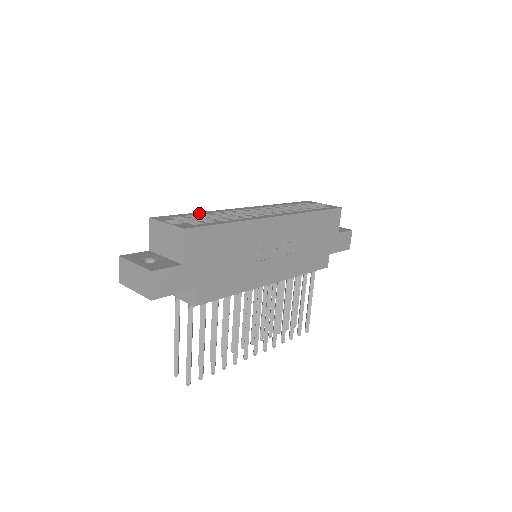
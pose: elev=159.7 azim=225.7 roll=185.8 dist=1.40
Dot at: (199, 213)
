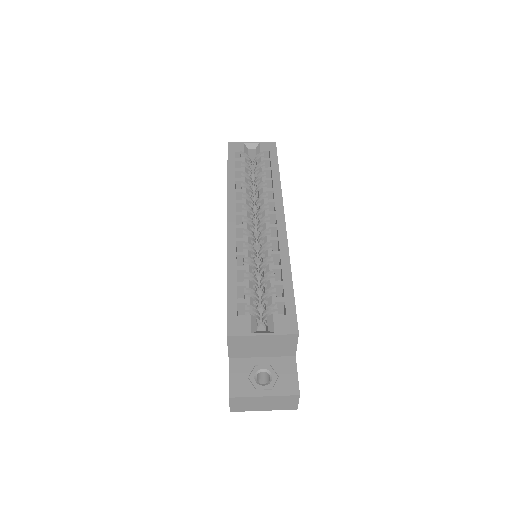
Dot at: (233, 277)
